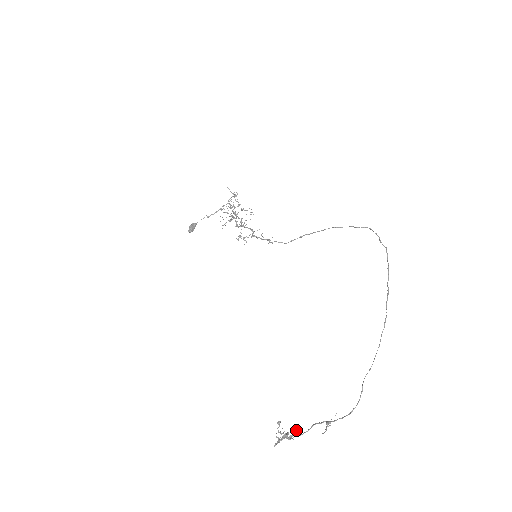
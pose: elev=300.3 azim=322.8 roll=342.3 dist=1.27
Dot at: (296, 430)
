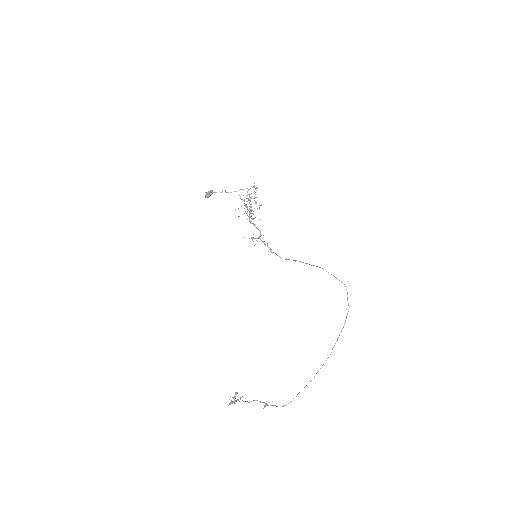
Dot at: (241, 397)
